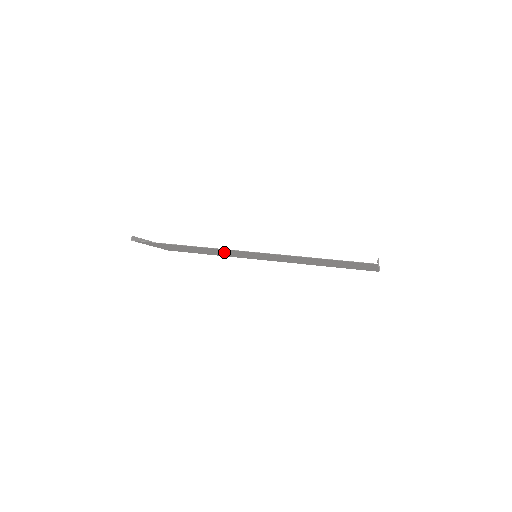
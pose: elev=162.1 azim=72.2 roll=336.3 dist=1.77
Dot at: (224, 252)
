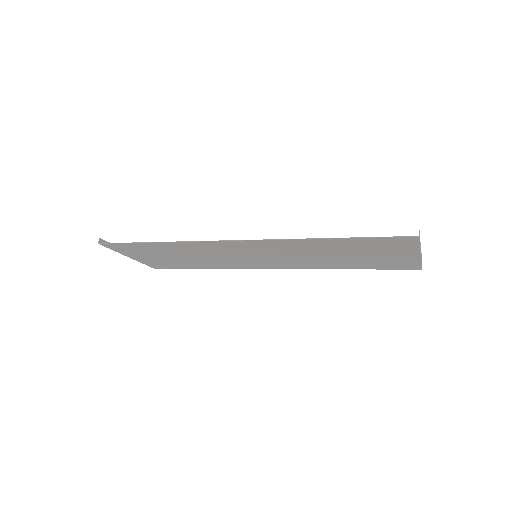
Dot at: (215, 253)
